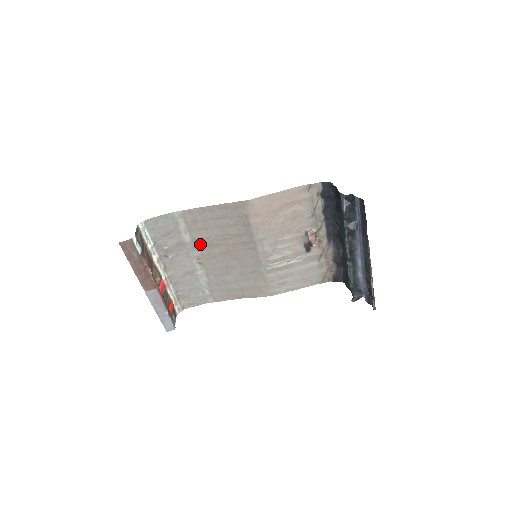
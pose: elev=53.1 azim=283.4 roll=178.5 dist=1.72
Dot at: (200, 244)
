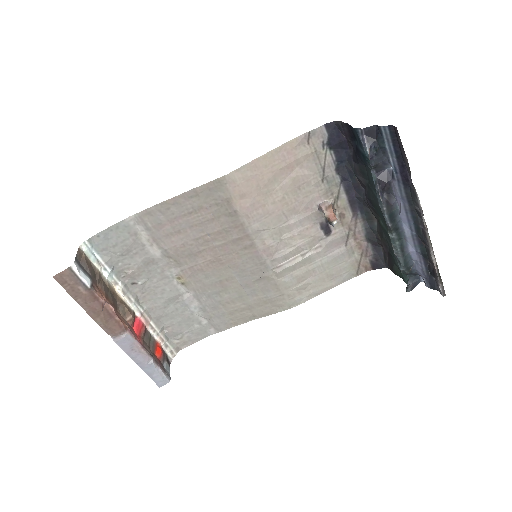
Dot at: (175, 256)
